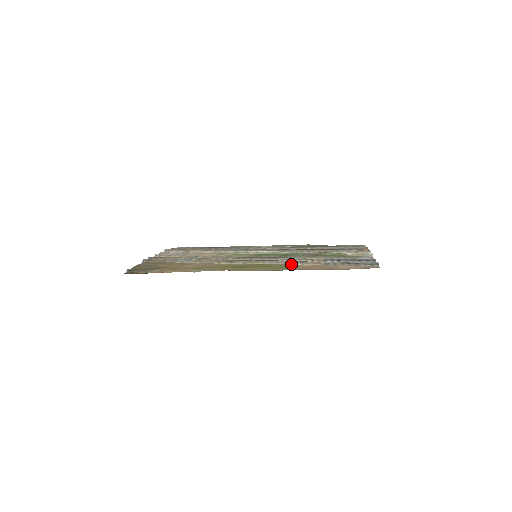
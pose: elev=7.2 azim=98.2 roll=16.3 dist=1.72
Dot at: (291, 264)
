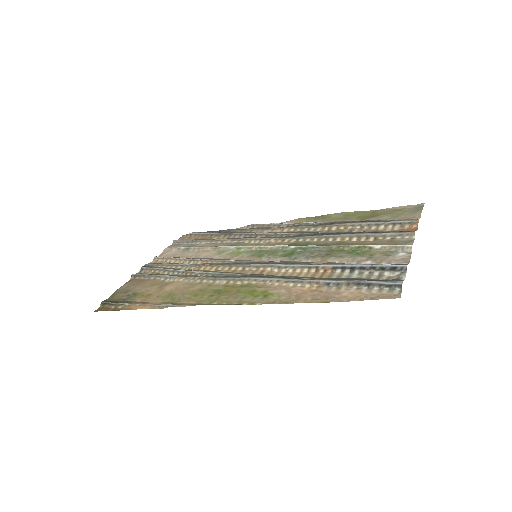
Dot at: (281, 284)
